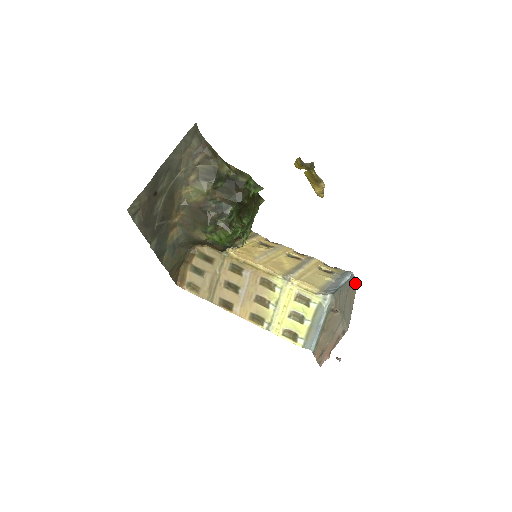
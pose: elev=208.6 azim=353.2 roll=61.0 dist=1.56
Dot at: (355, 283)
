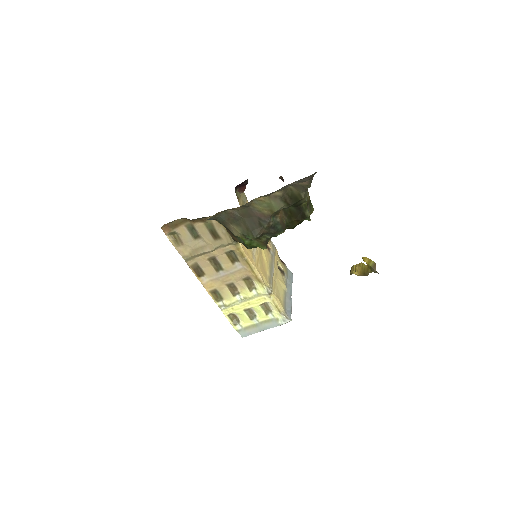
Dot at: occluded
